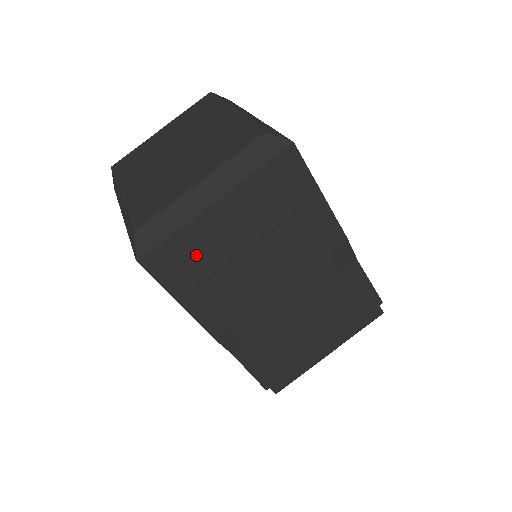
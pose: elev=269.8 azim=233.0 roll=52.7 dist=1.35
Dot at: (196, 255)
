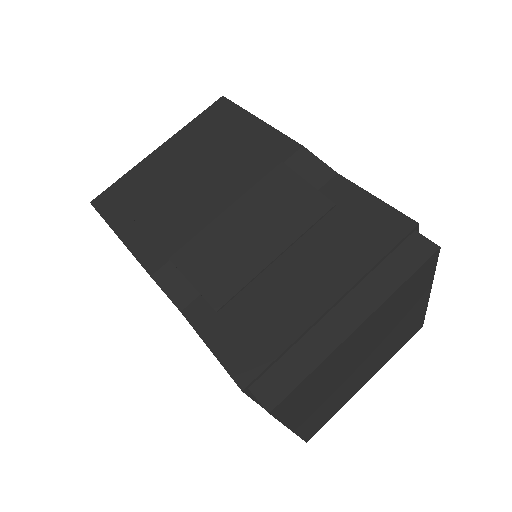
Dot at: (139, 190)
